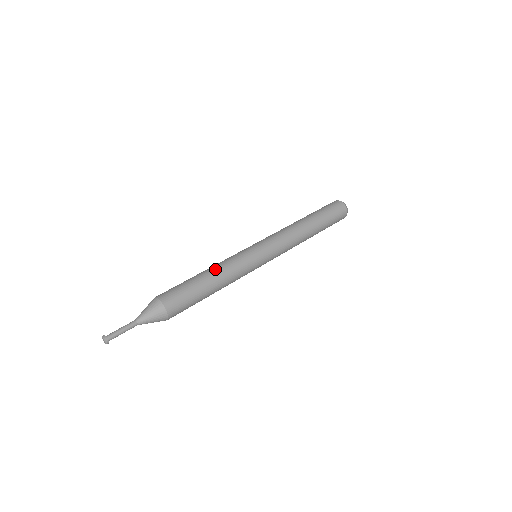
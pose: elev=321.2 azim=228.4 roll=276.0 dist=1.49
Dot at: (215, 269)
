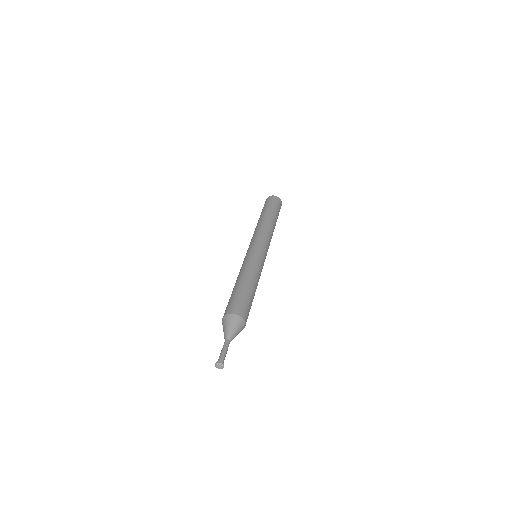
Dot at: (243, 275)
